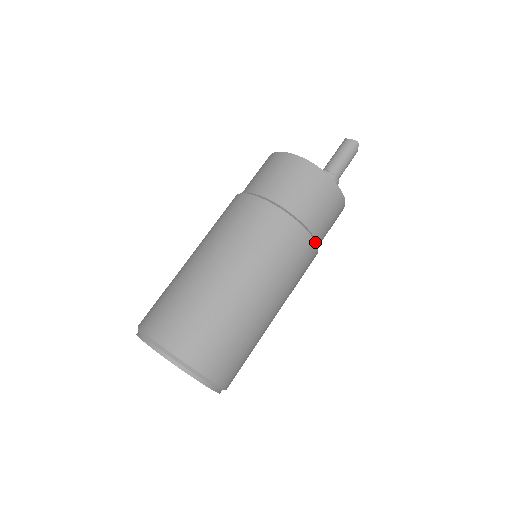
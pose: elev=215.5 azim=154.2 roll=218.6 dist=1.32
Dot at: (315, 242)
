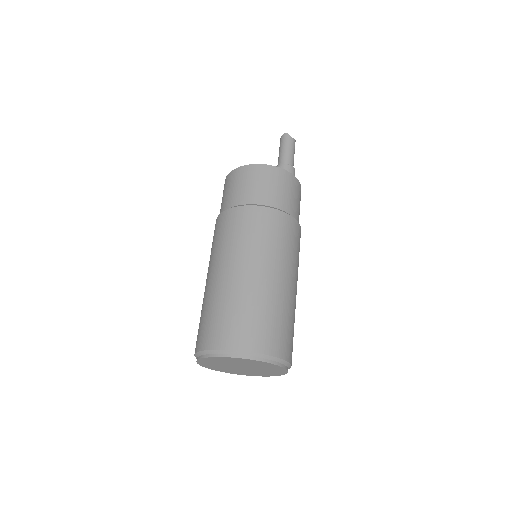
Dot at: (267, 207)
